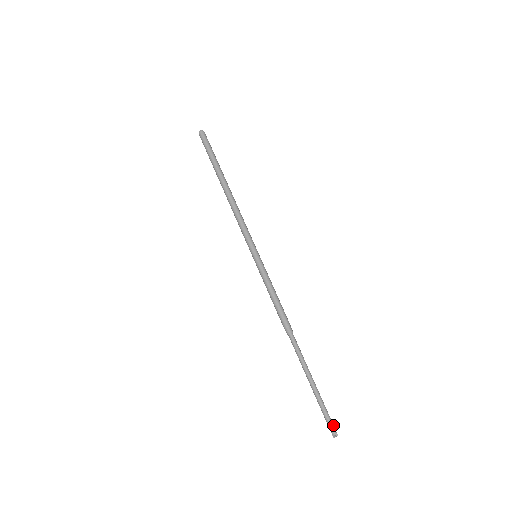
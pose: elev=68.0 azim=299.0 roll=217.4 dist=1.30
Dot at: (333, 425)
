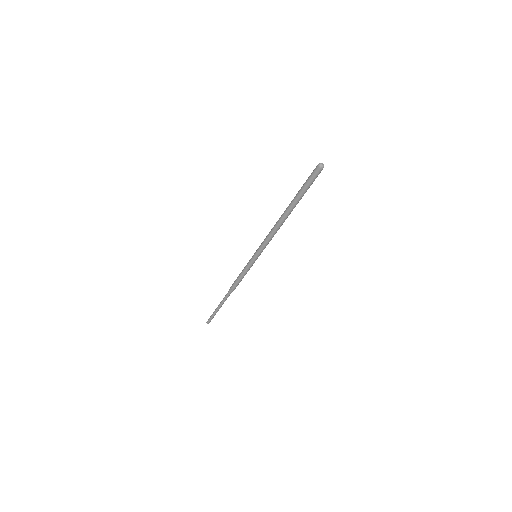
Dot at: occluded
